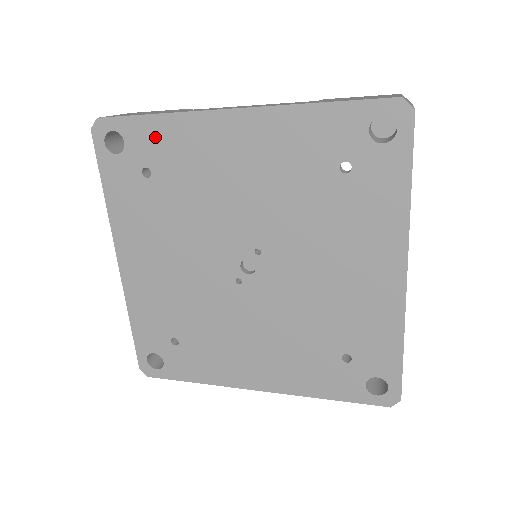
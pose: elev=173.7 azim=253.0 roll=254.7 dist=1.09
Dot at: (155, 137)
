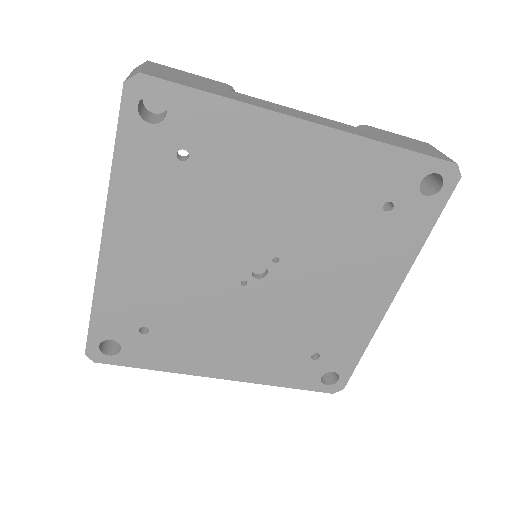
Dot at: (210, 121)
